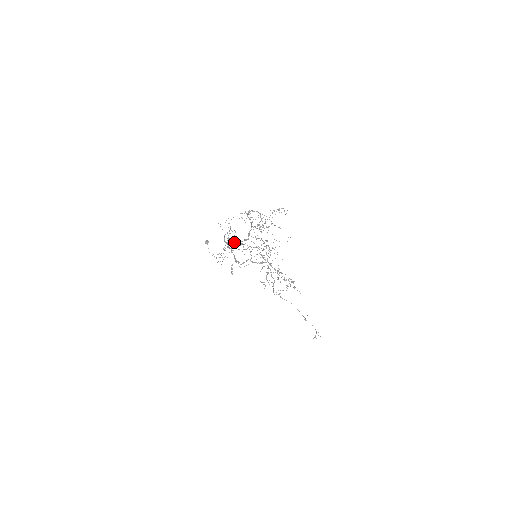
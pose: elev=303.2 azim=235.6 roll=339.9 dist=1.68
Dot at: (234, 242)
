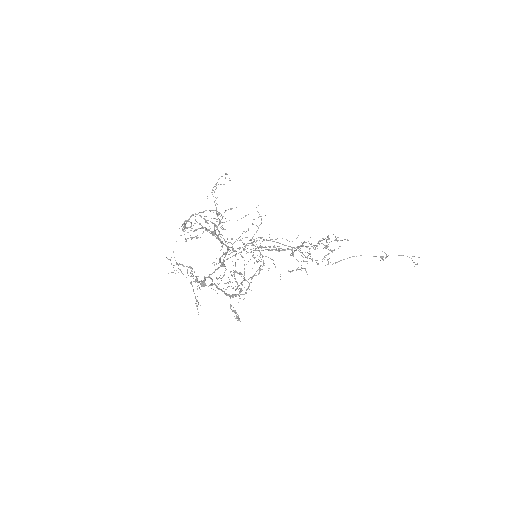
Dot at: (221, 263)
